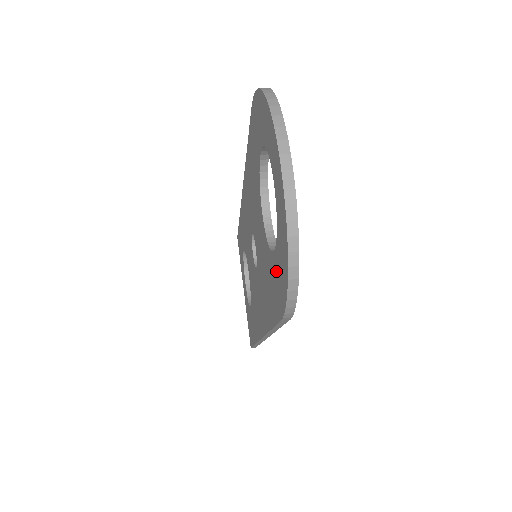
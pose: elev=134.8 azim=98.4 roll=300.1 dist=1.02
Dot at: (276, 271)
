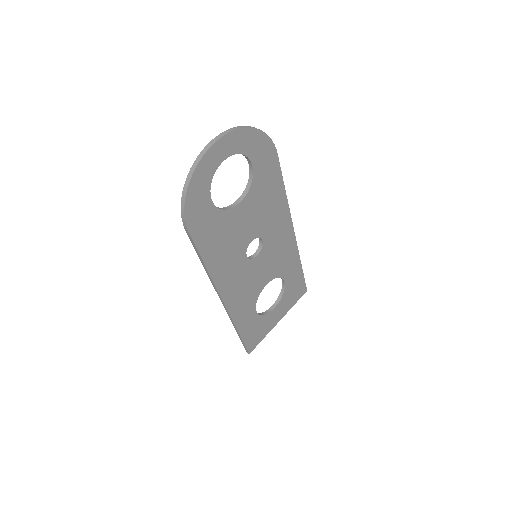
Dot at: (202, 208)
